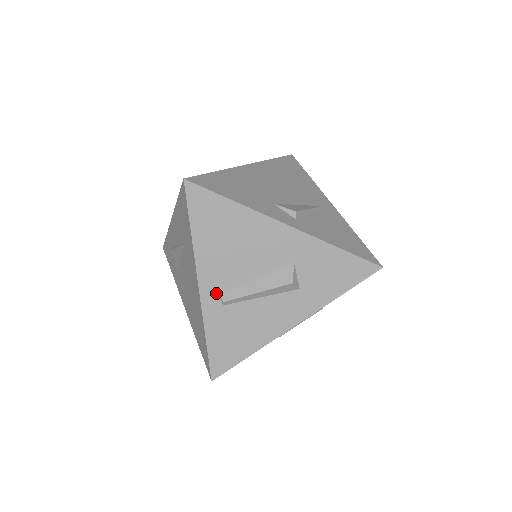
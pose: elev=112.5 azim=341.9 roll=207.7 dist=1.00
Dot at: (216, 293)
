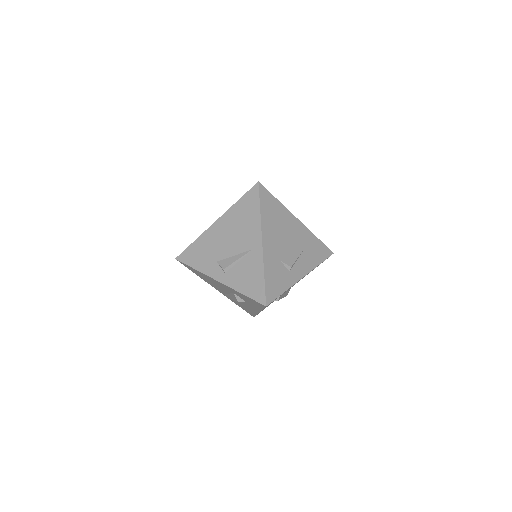
Dot at: (223, 293)
